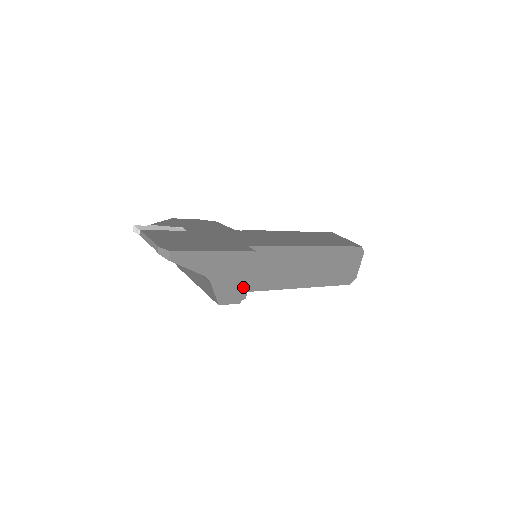
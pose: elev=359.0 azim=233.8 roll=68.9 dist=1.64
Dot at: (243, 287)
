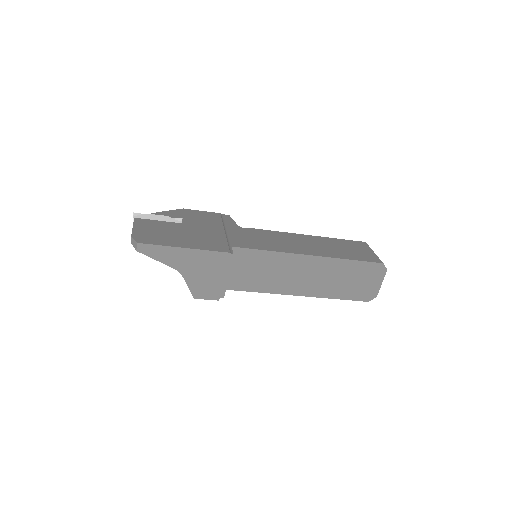
Dot at: (220, 286)
